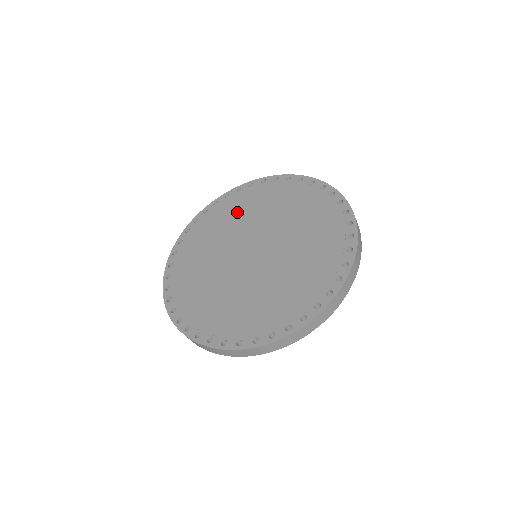
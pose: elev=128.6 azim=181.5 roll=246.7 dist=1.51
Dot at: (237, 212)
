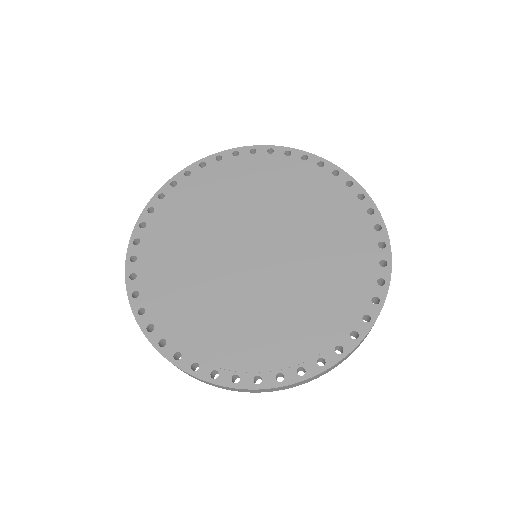
Dot at: (233, 187)
